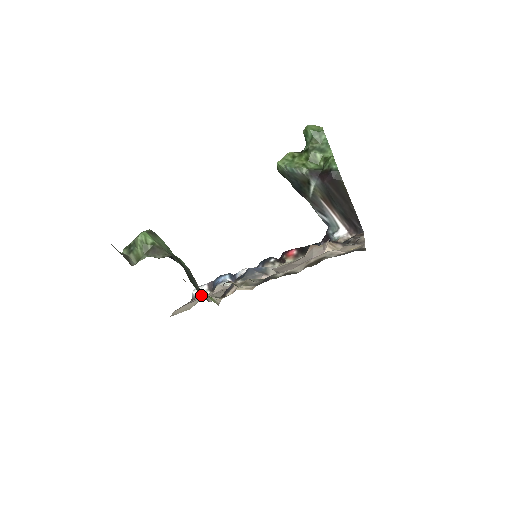
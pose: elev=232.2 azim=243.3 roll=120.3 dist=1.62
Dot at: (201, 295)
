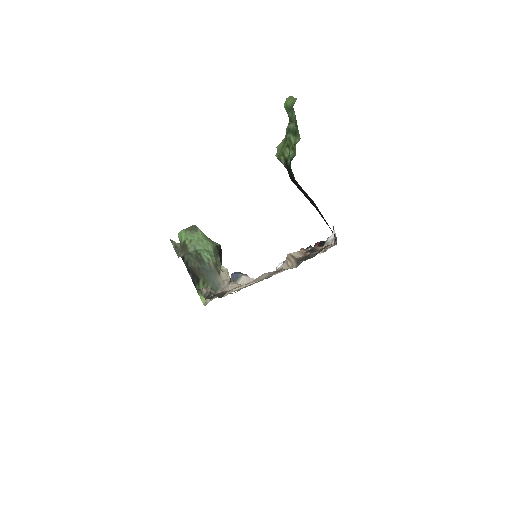
Dot at: occluded
